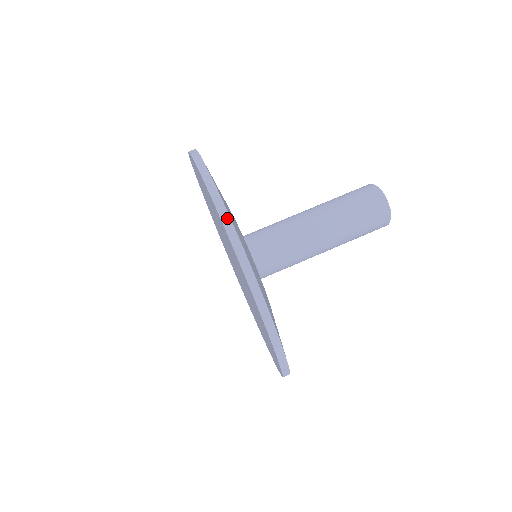
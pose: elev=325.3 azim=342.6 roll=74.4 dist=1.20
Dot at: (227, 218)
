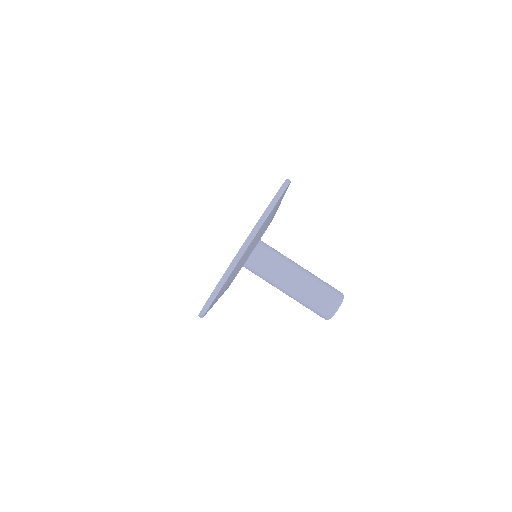
Dot at: (274, 203)
